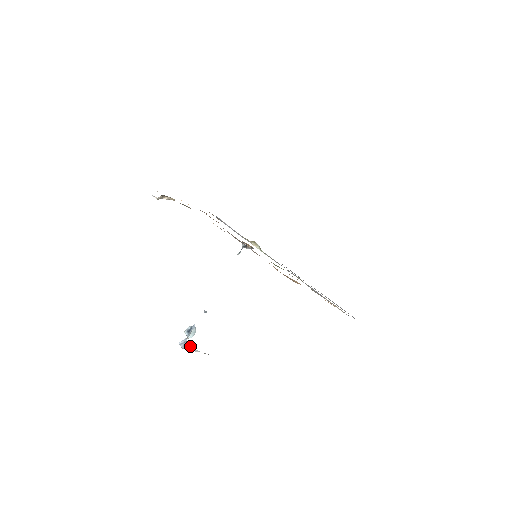
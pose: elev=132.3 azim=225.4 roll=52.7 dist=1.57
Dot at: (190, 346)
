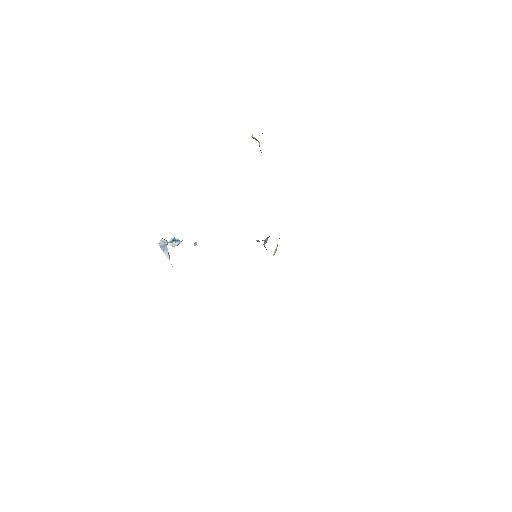
Dot at: (166, 249)
